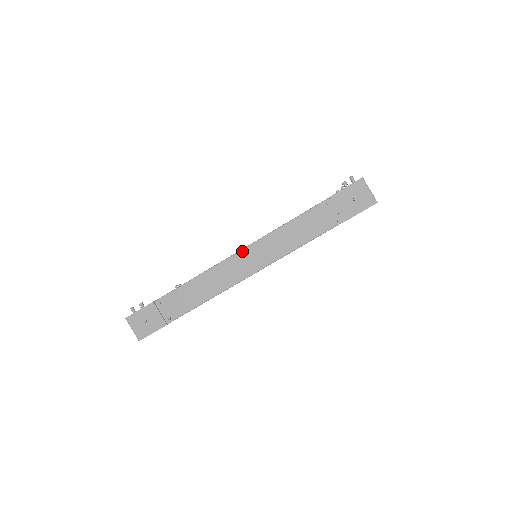
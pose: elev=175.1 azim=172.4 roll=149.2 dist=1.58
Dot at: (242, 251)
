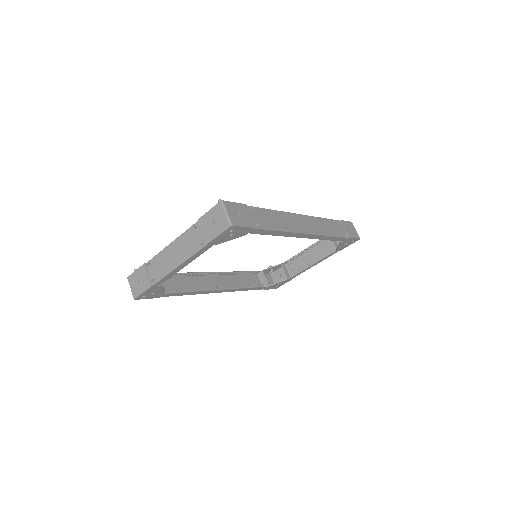
Dot at: (302, 215)
